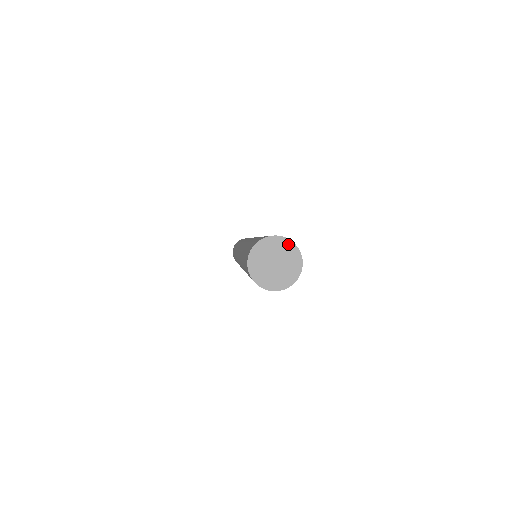
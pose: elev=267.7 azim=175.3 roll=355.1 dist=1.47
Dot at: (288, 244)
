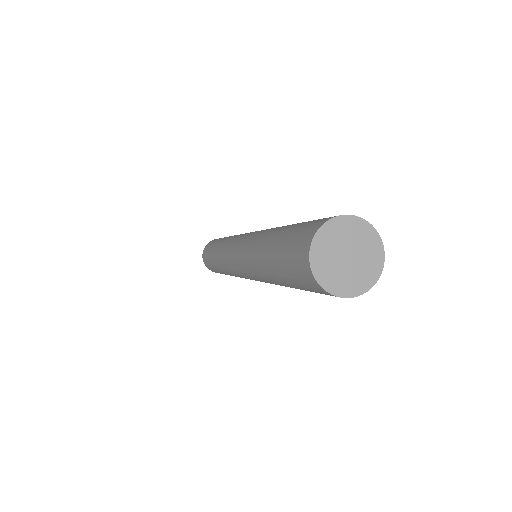
Dot at: (332, 226)
